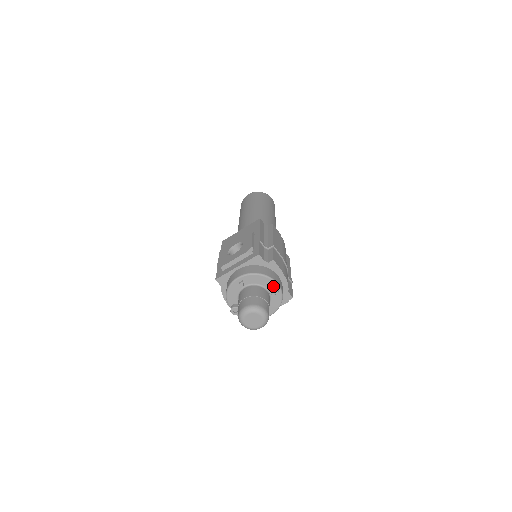
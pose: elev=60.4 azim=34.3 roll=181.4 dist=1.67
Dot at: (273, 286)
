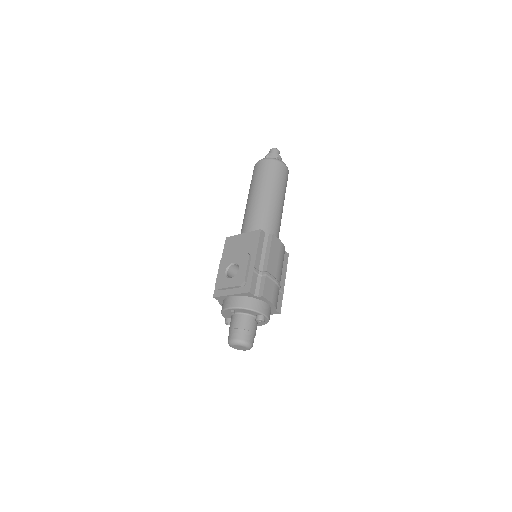
Dot at: (259, 319)
